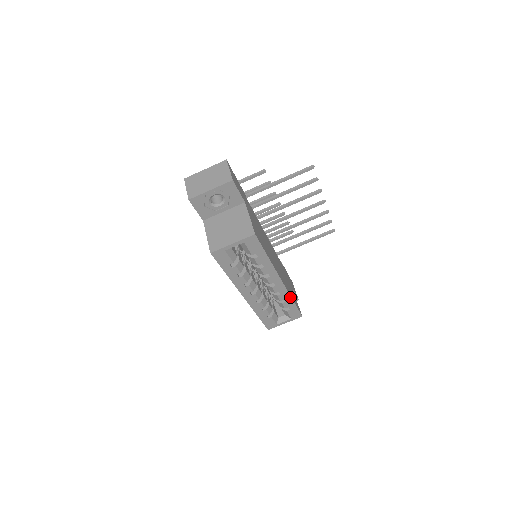
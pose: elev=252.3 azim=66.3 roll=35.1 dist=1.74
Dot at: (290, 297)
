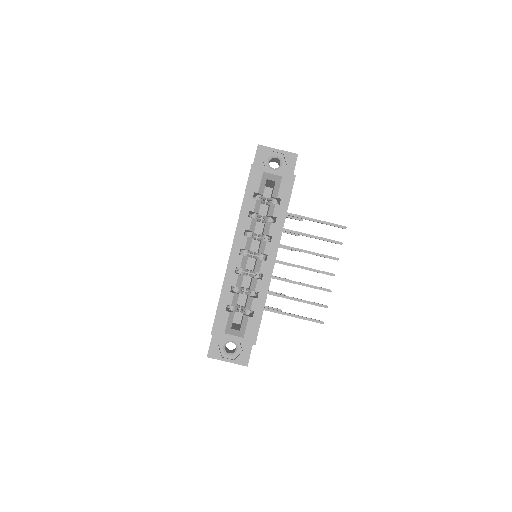
Dot at: (266, 295)
